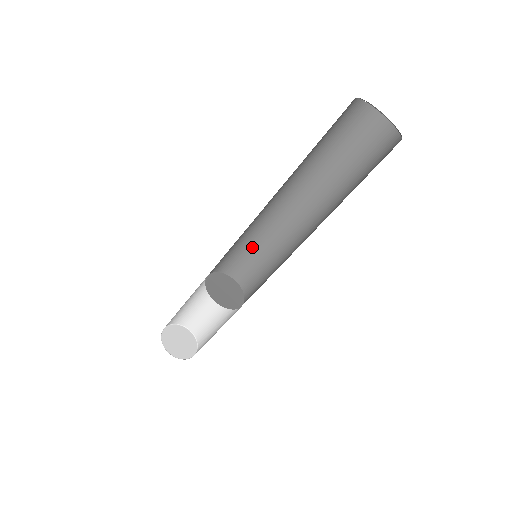
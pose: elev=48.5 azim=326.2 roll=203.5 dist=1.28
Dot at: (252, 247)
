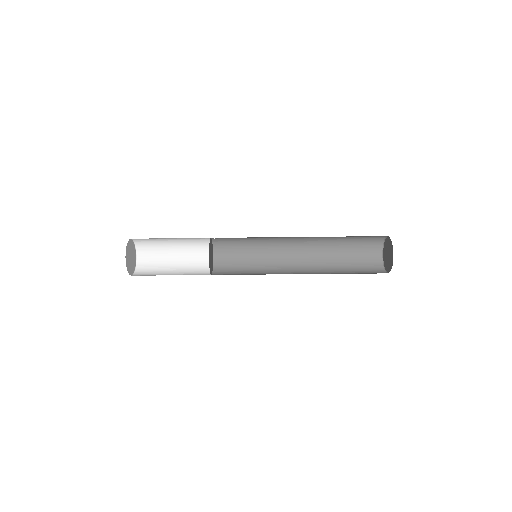
Dot at: (248, 237)
